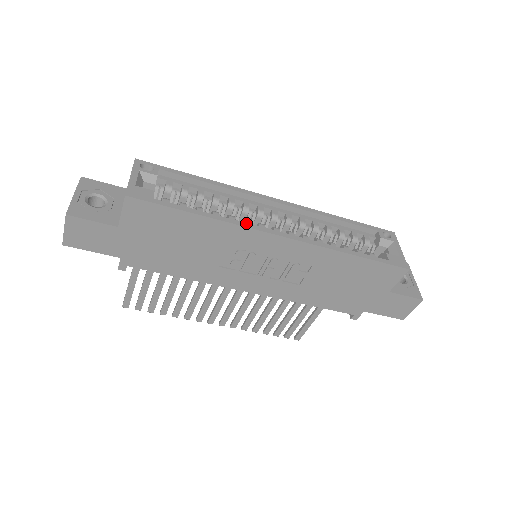
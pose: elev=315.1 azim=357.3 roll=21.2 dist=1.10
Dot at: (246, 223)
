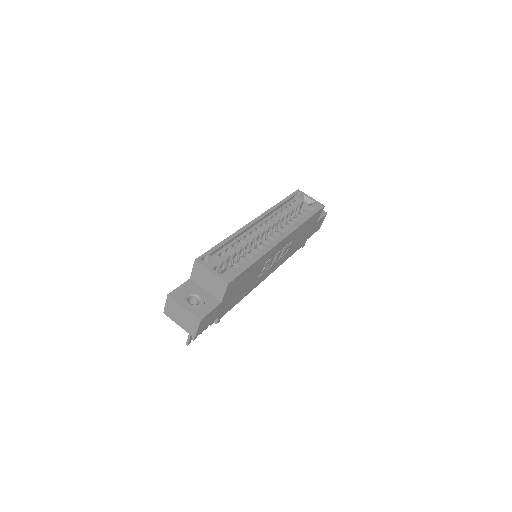
Dot at: (269, 246)
